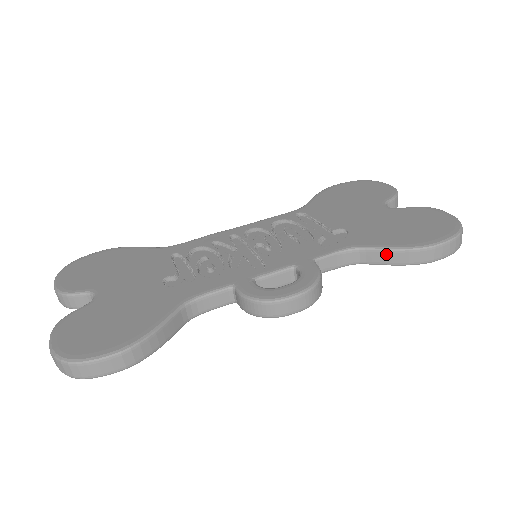
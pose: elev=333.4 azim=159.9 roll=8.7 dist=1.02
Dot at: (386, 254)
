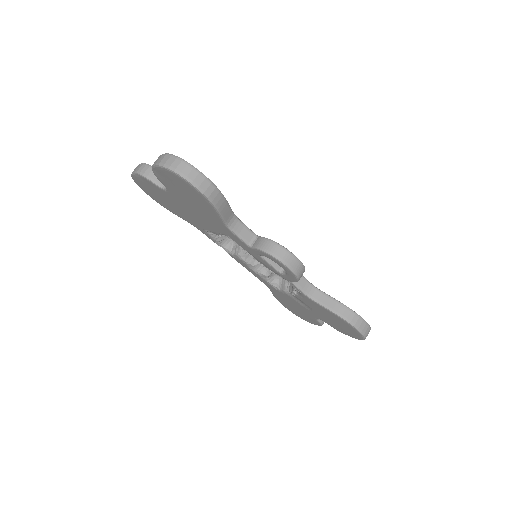
Dot at: (333, 302)
